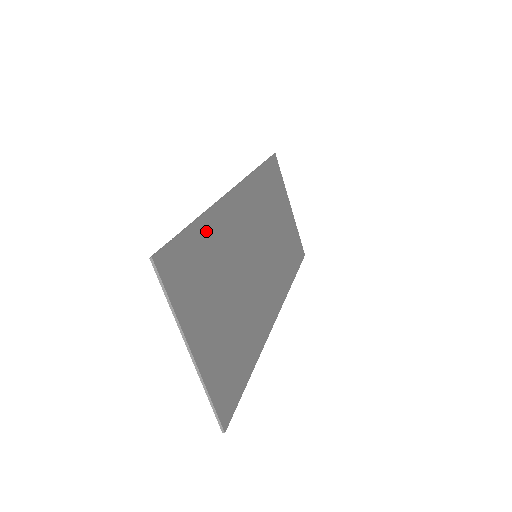
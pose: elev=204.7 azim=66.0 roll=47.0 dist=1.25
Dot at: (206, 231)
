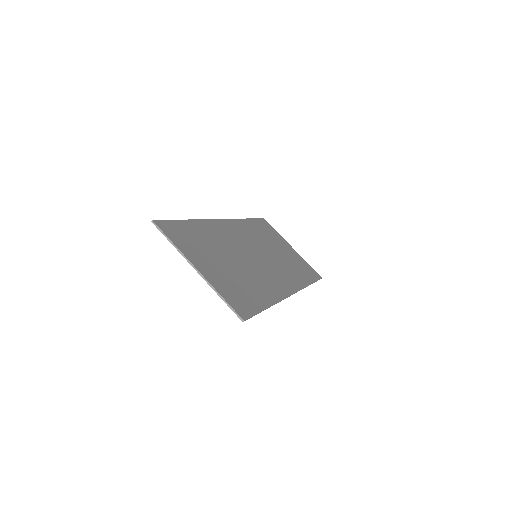
Dot at: (198, 227)
